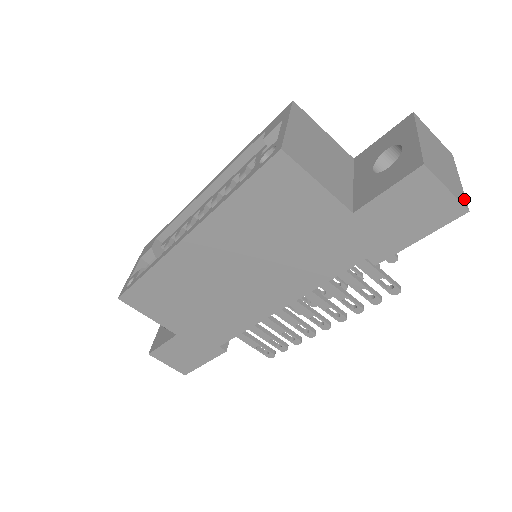
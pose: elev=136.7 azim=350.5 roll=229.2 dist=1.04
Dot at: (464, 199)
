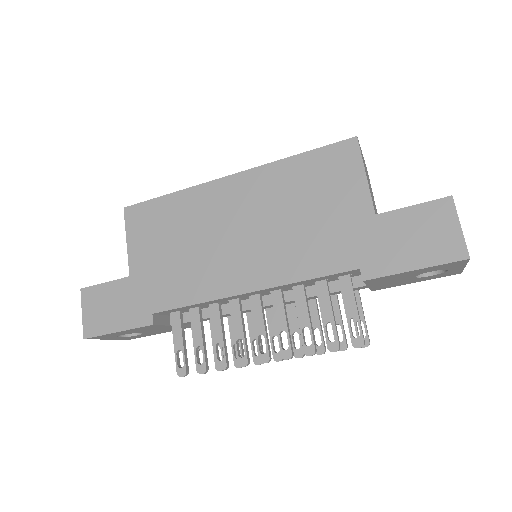
Dot at: occluded
